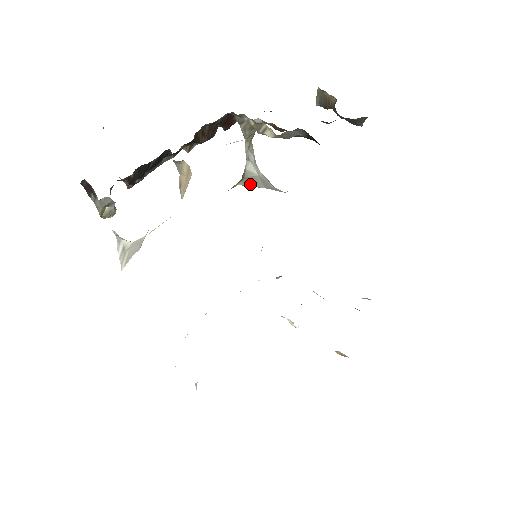
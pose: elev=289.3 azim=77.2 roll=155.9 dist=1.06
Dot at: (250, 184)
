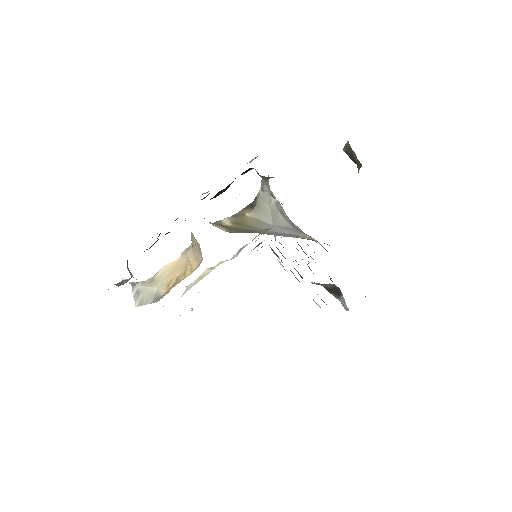
Dot at: (260, 217)
